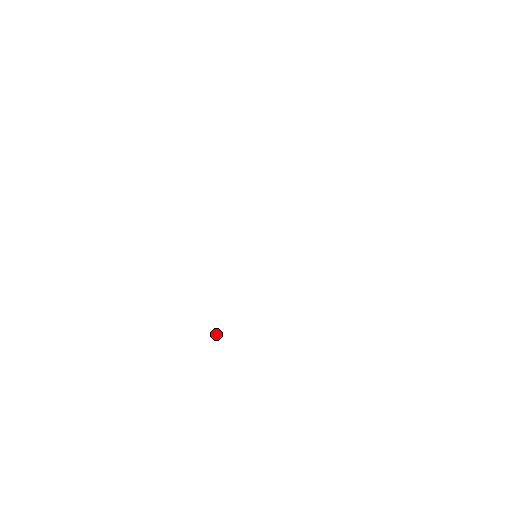
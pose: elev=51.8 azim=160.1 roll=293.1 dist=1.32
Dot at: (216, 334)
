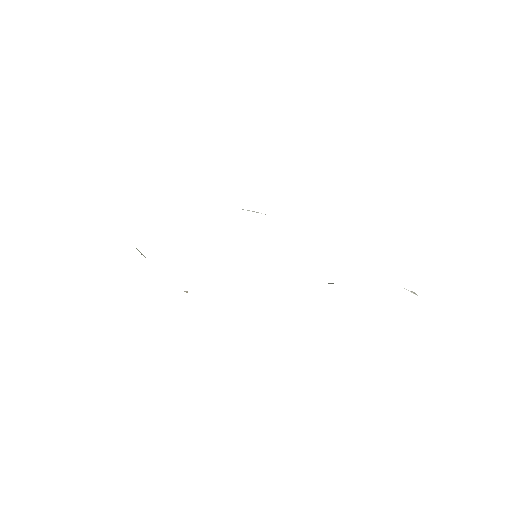
Dot at: occluded
